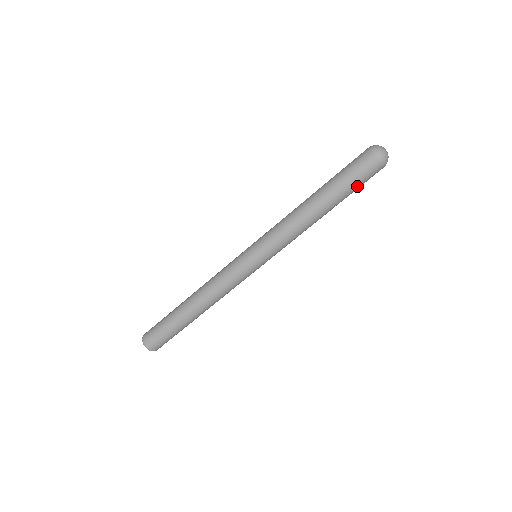
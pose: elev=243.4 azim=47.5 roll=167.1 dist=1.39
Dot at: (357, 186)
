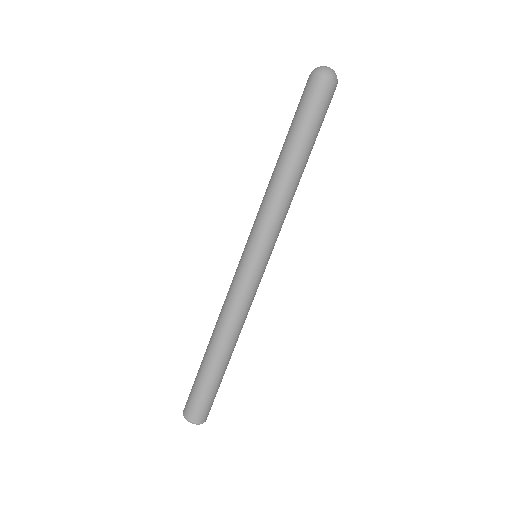
Dot at: (317, 119)
